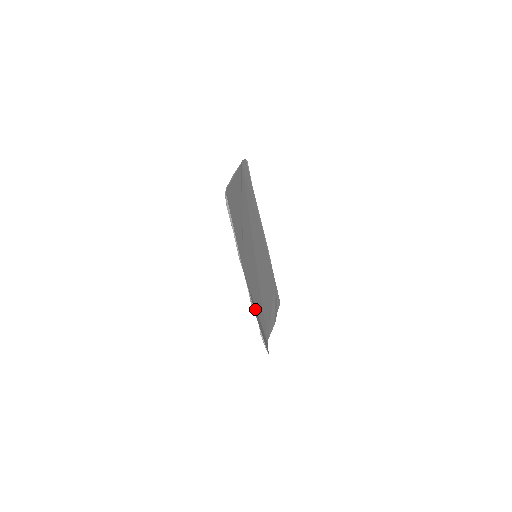
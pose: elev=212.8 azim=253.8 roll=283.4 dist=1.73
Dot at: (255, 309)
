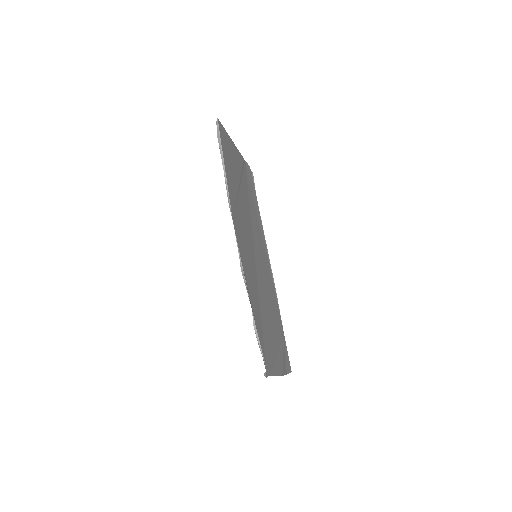
Dot at: (248, 292)
